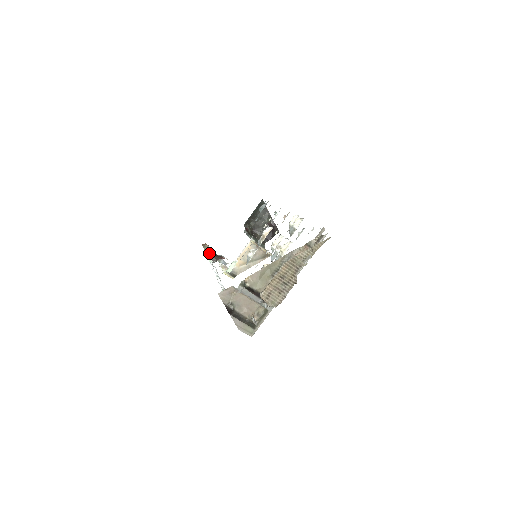
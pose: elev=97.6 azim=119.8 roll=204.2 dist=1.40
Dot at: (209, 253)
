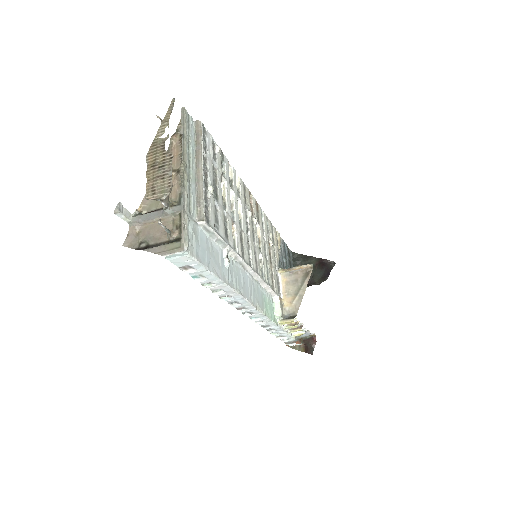
Dot at: (293, 343)
